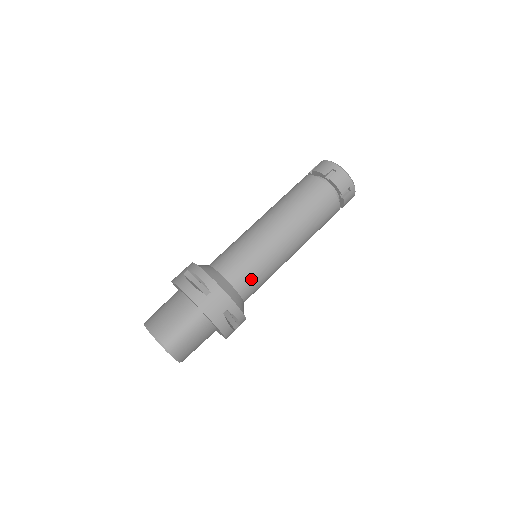
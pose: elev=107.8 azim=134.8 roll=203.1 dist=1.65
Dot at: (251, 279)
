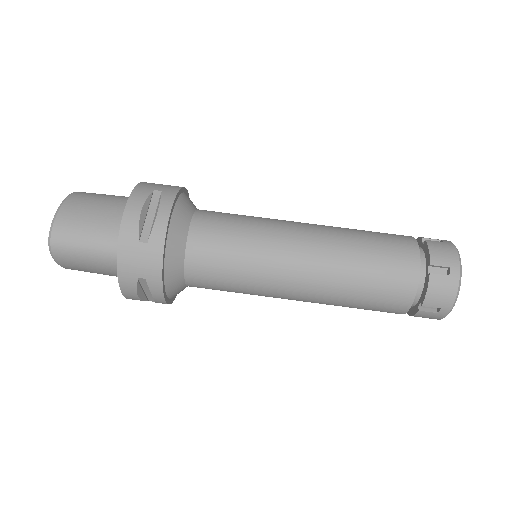
Dot at: (214, 276)
